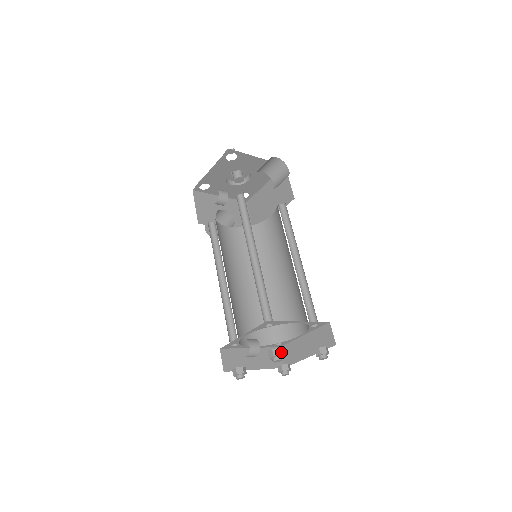
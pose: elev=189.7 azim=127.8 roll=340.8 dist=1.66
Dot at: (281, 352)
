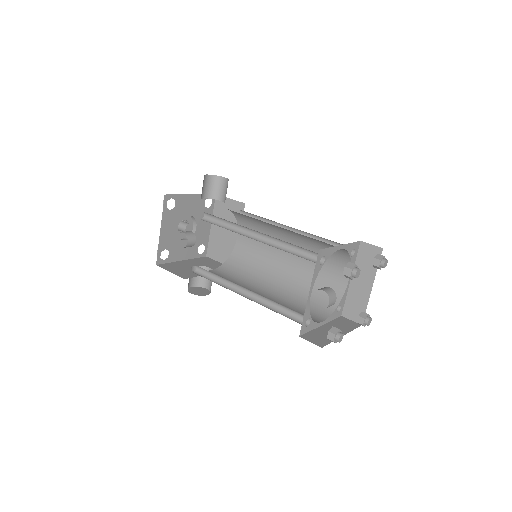
Dot at: (353, 264)
